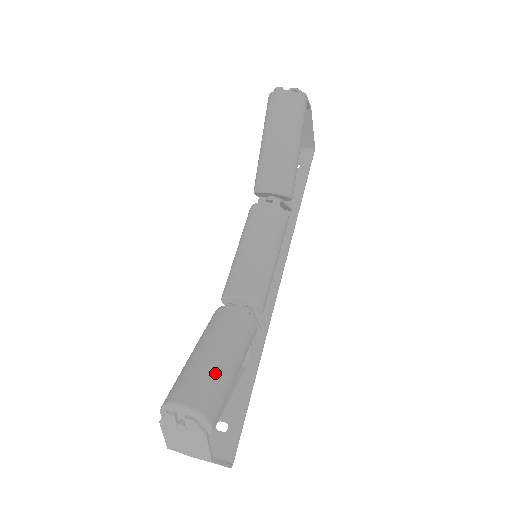
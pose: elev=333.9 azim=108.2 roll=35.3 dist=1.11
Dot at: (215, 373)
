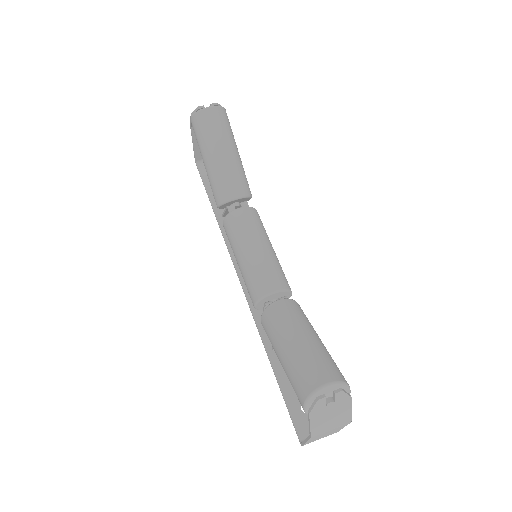
Dot at: (322, 351)
